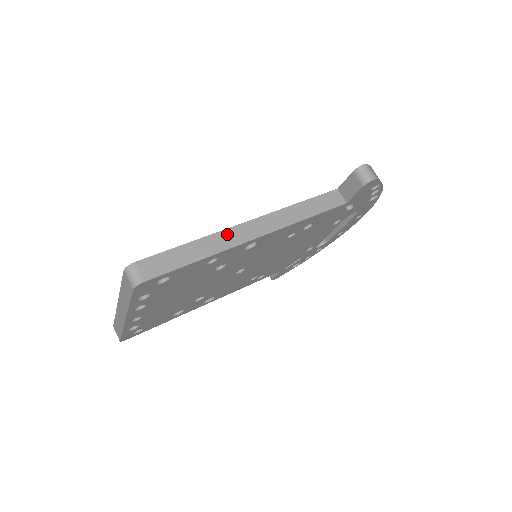
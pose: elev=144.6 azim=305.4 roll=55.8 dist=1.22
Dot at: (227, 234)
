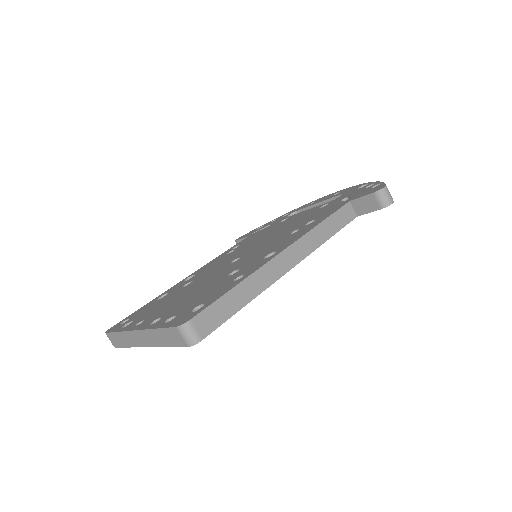
Dot at: (266, 270)
